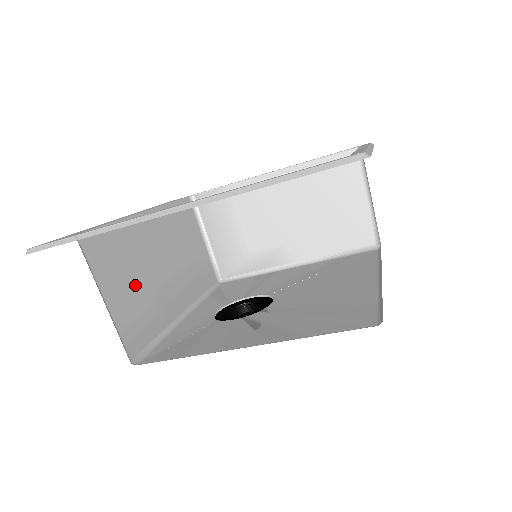
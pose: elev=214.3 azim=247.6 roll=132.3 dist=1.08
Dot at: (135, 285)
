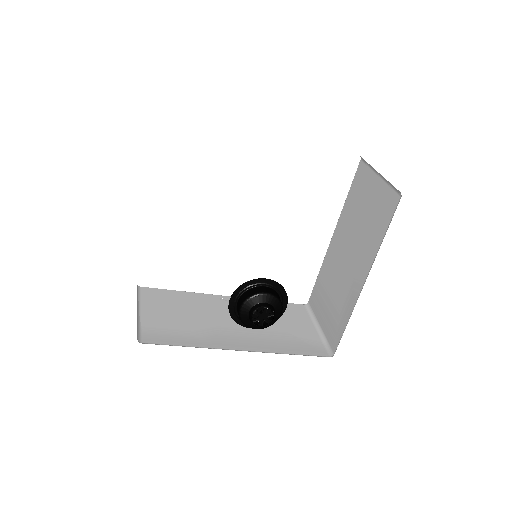
Dot at: (182, 317)
